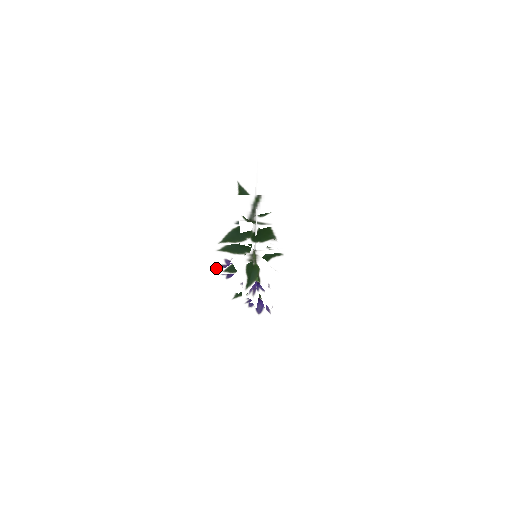
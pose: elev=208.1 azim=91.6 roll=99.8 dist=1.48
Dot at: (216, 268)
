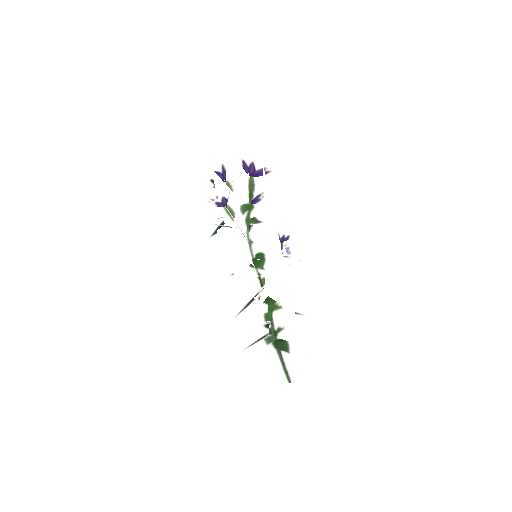
Dot at: (209, 205)
